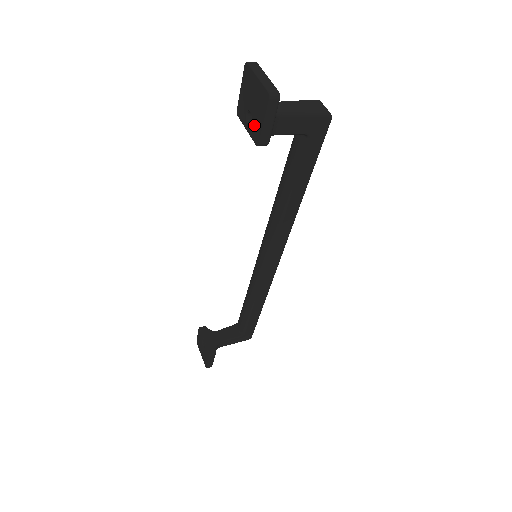
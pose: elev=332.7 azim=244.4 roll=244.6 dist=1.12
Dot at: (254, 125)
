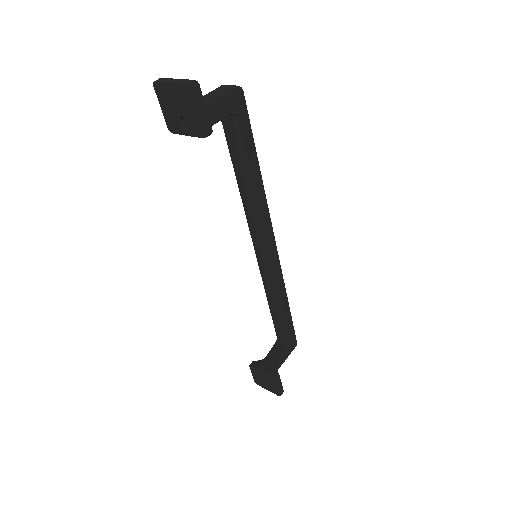
Dot at: (192, 124)
